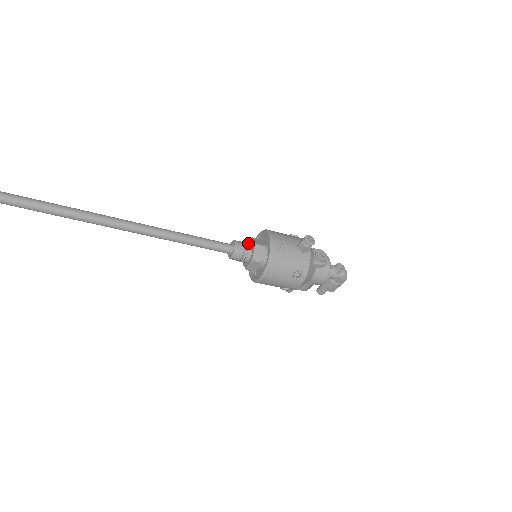
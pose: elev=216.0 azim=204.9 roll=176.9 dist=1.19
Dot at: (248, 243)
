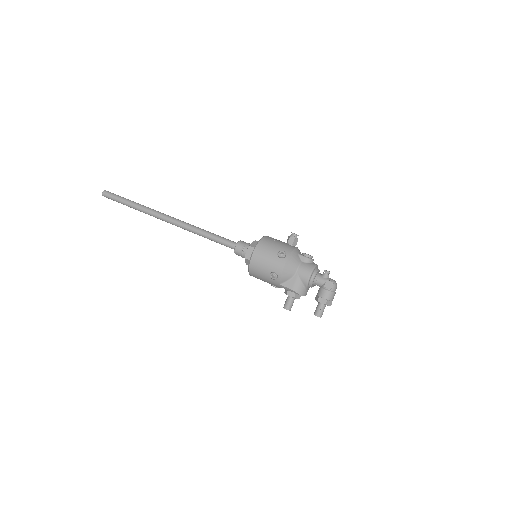
Dot at: occluded
